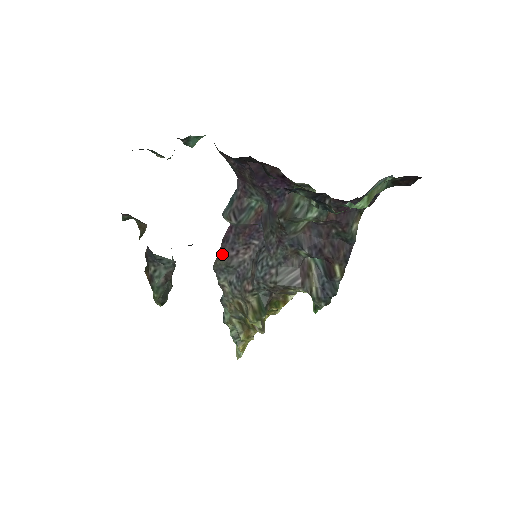
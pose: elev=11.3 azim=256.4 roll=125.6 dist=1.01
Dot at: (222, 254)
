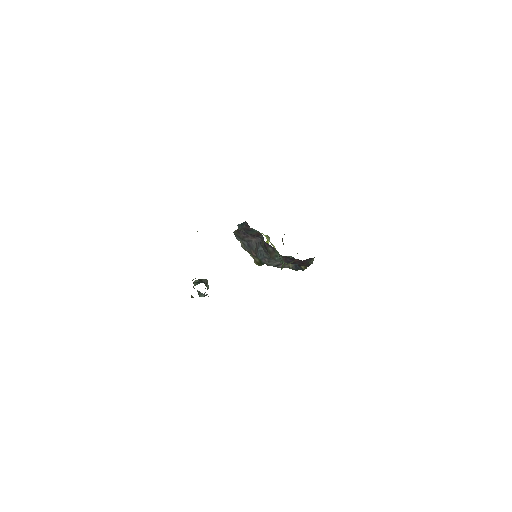
Dot at: (238, 233)
